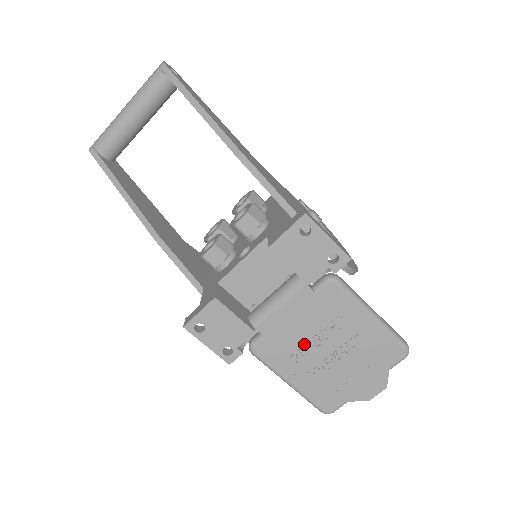
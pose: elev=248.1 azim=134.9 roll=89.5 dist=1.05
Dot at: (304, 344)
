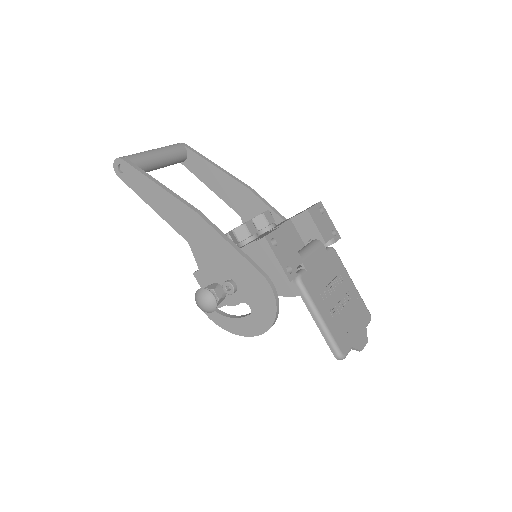
Dot at: (326, 286)
